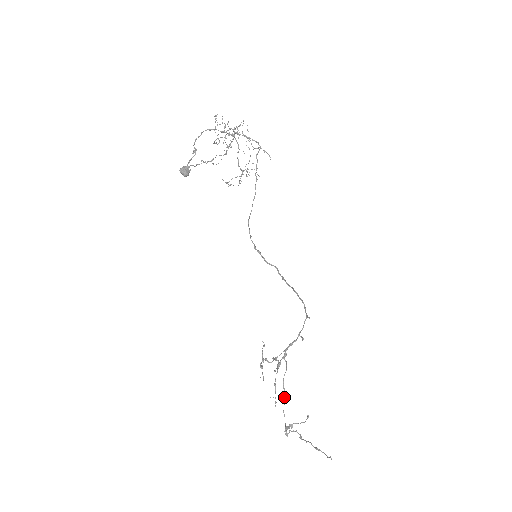
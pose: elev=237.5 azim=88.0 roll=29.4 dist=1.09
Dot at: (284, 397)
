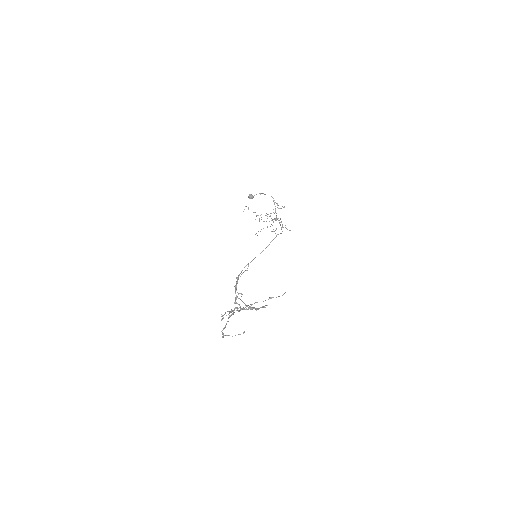
Dot at: (233, 314)
